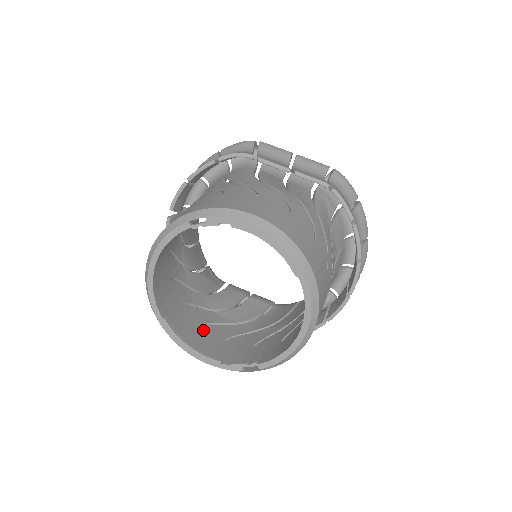
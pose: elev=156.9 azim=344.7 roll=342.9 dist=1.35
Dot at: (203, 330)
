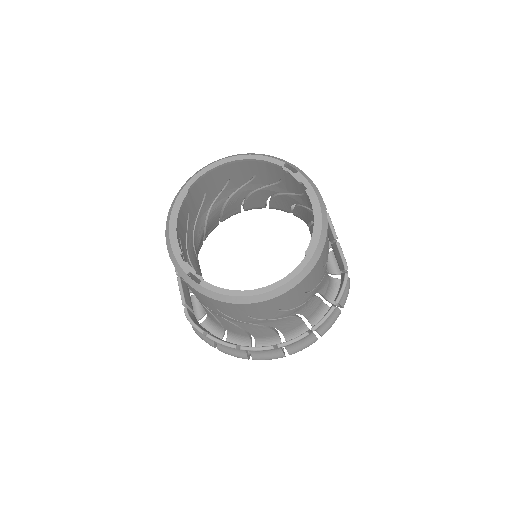
Dot at: (179, 241)
